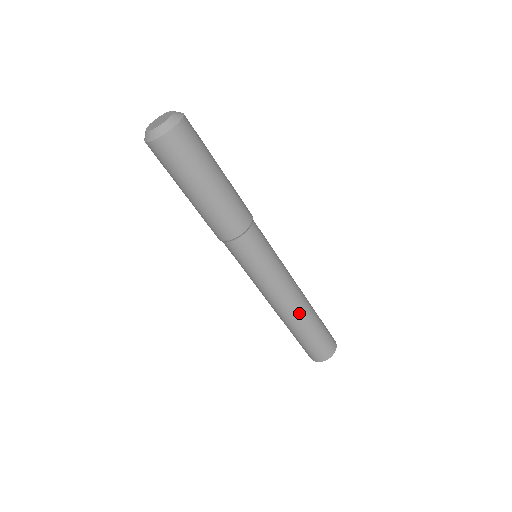
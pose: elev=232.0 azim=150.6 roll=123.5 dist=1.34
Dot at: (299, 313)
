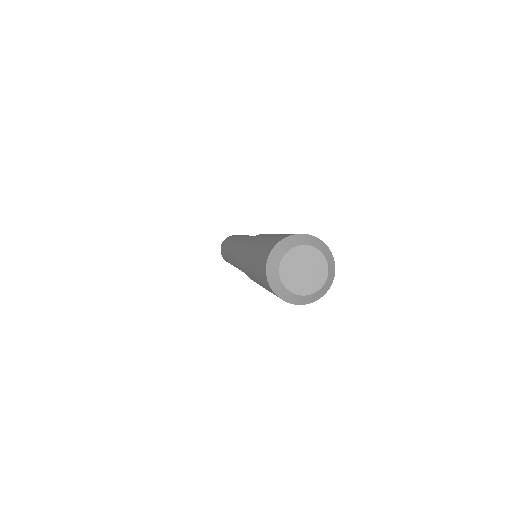
Dot at: occluded
